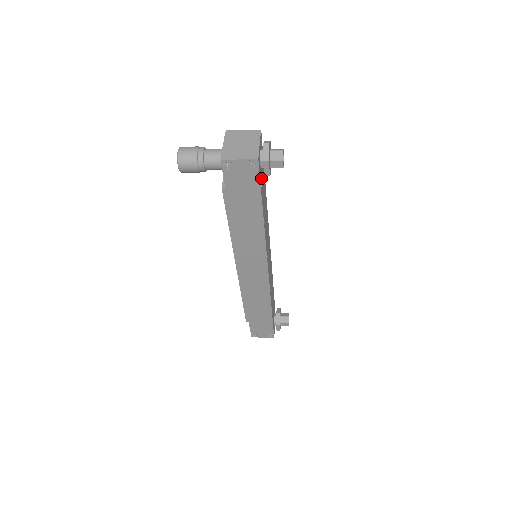
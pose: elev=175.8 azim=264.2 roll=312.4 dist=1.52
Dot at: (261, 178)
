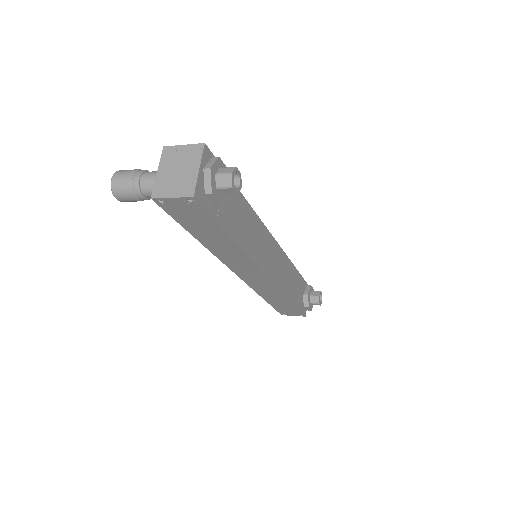
Dot at: occluded
